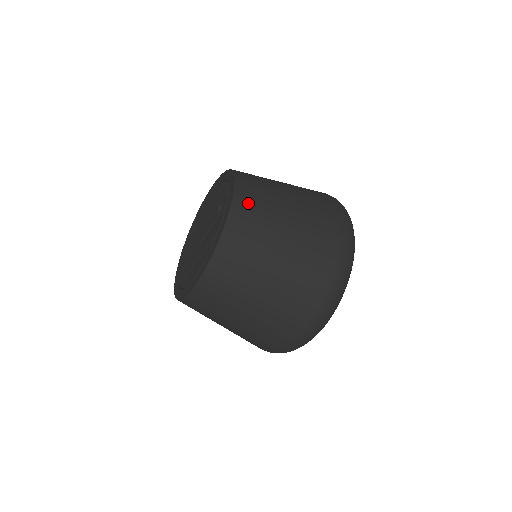
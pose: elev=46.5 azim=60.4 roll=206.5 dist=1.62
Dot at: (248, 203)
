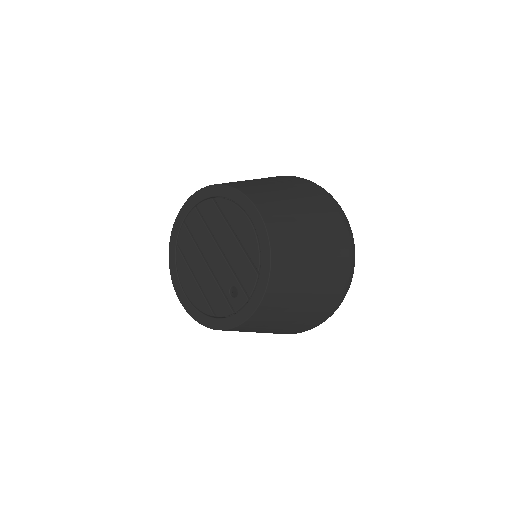
Dot at: (250, 326)
